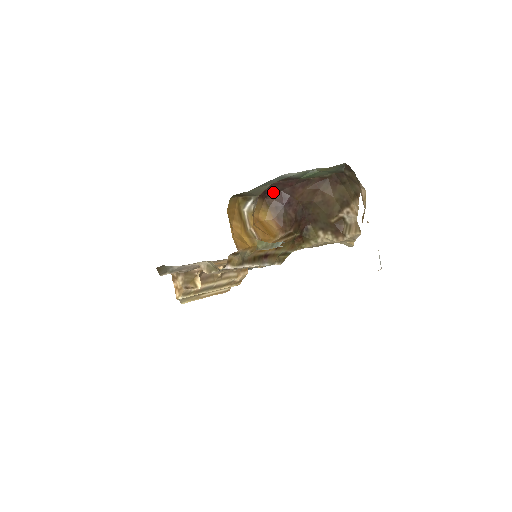
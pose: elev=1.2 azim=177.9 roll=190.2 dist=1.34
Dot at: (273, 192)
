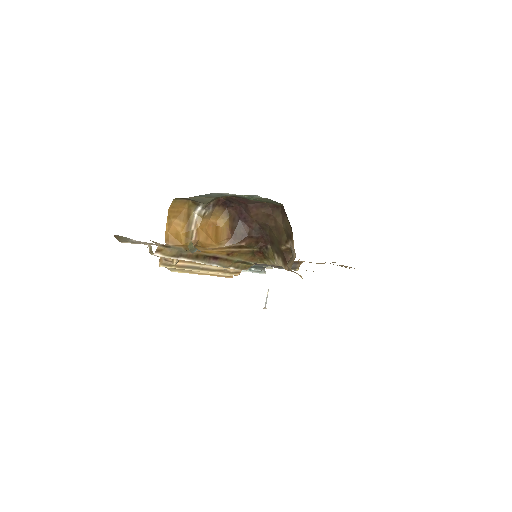
Dot at: (233, 204)
